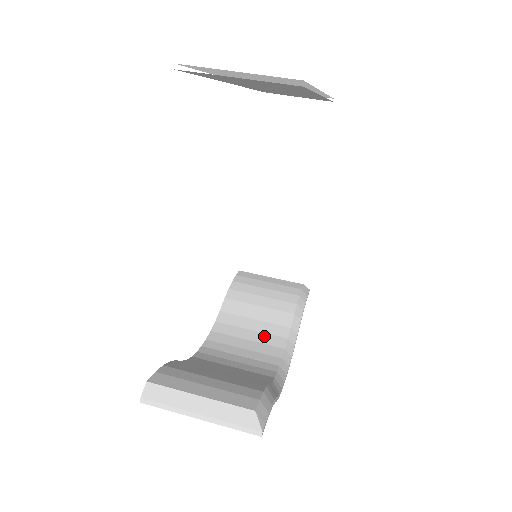
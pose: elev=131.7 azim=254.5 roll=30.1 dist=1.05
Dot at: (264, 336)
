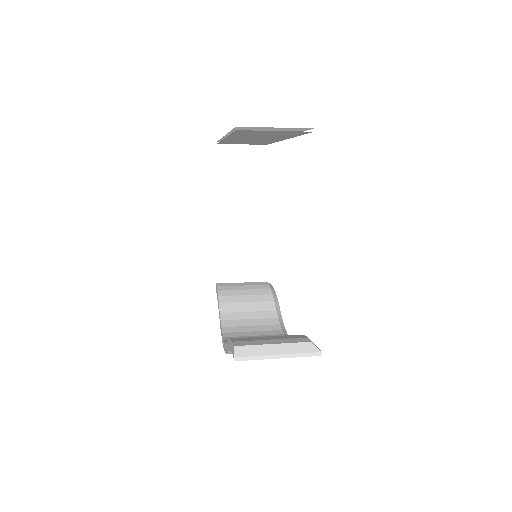
Dot at: (261, 320)
